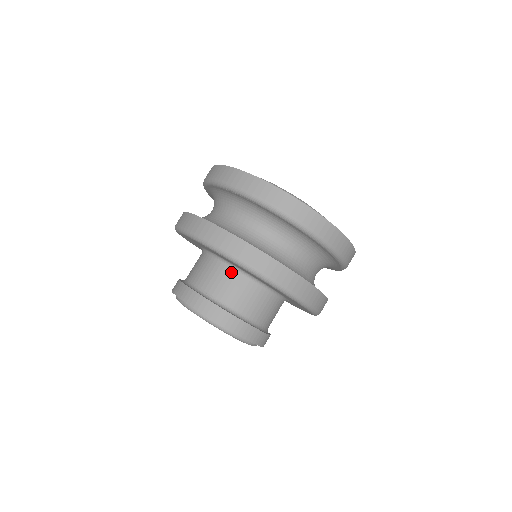
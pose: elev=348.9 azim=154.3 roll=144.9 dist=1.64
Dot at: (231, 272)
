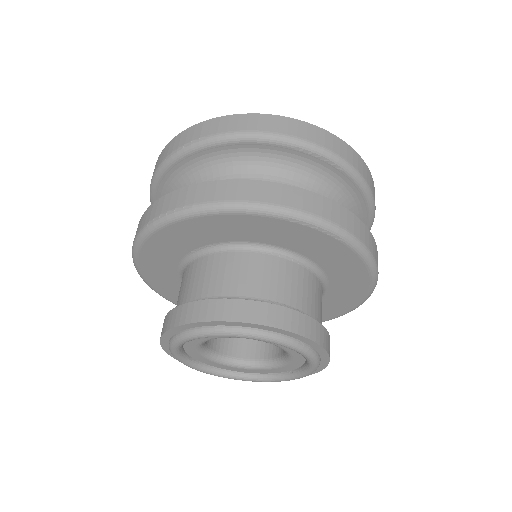
Dot at: (304, 270)
